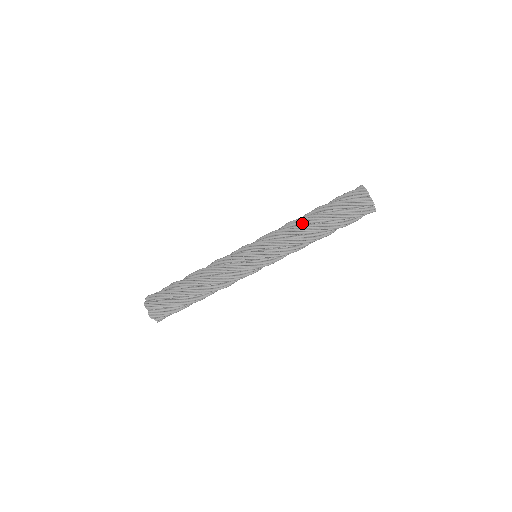
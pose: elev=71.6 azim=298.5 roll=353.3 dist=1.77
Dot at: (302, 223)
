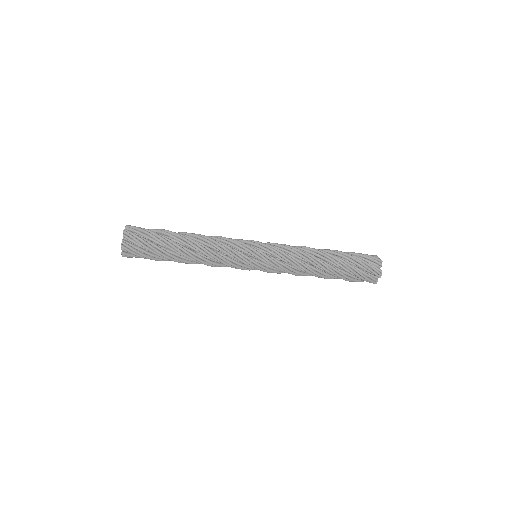
Dot at: (315, 266)
